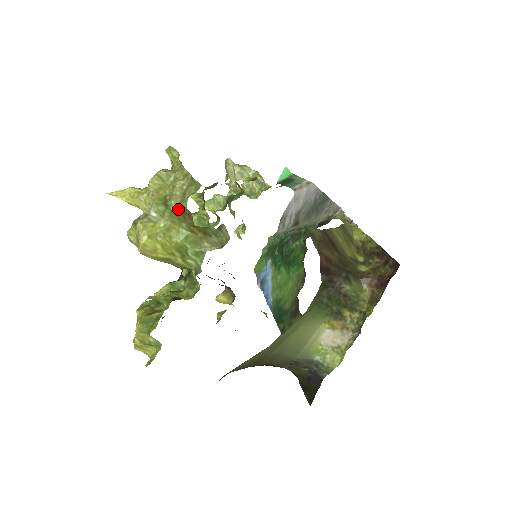
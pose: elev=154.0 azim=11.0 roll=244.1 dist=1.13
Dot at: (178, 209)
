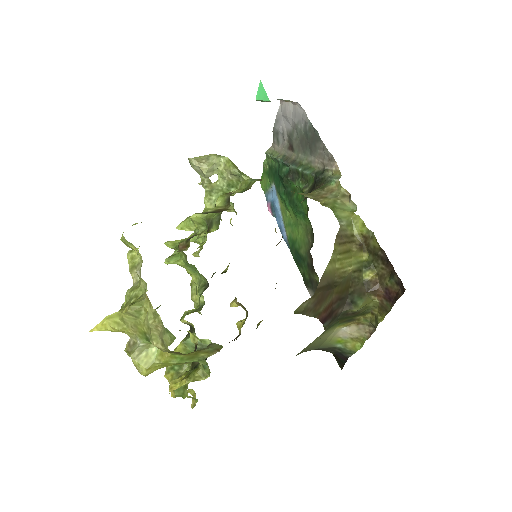
Dot at: (163, 350)
